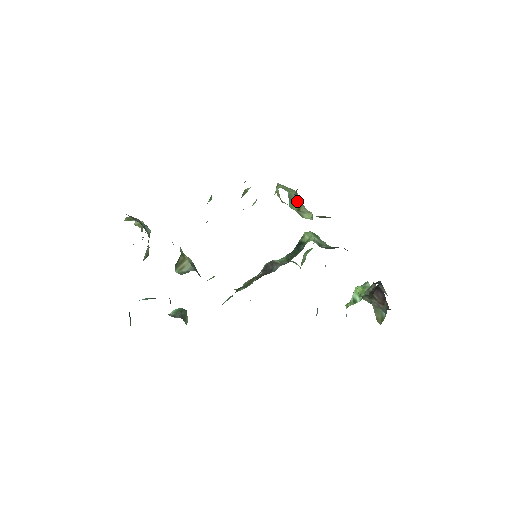
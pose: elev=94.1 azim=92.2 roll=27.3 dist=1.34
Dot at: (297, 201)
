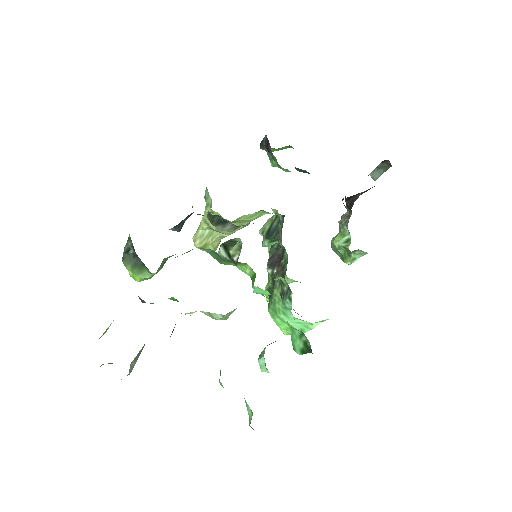
Dot at: occluded
